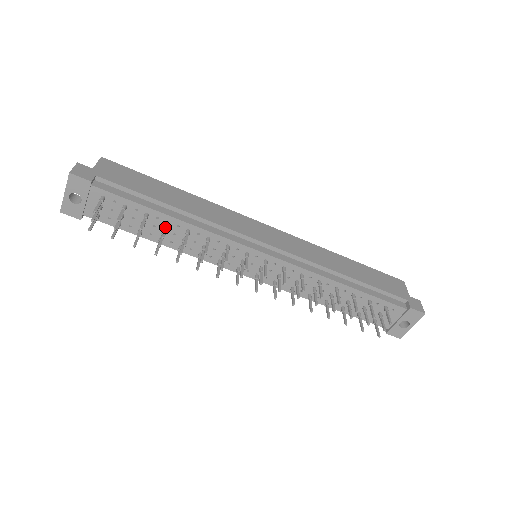
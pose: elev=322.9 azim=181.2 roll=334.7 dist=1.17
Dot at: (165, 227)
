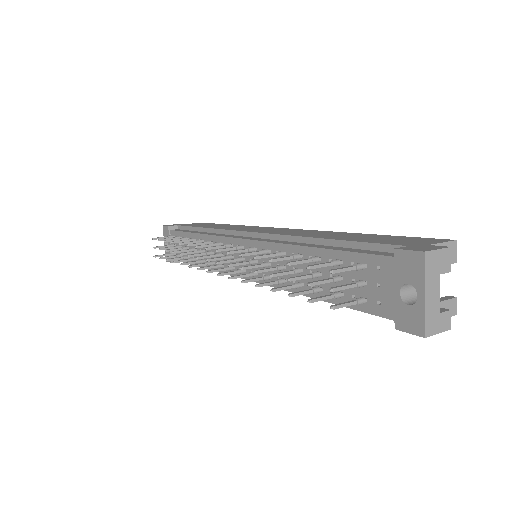
Dot at: (186, 240)
